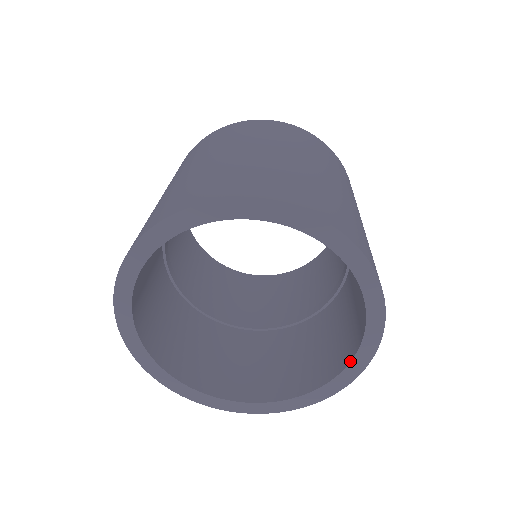
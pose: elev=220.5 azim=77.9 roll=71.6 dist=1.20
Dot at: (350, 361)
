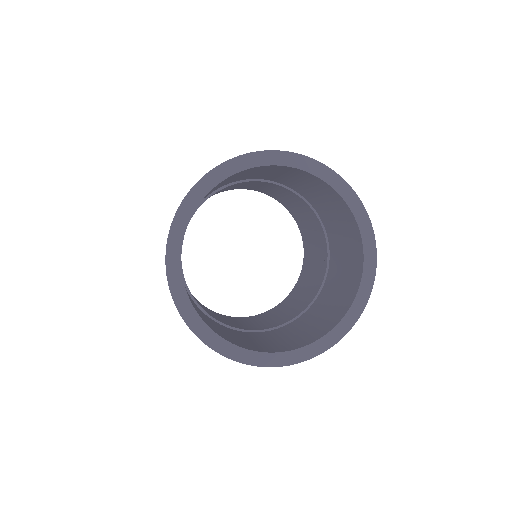
Dot at: (334, 326)
